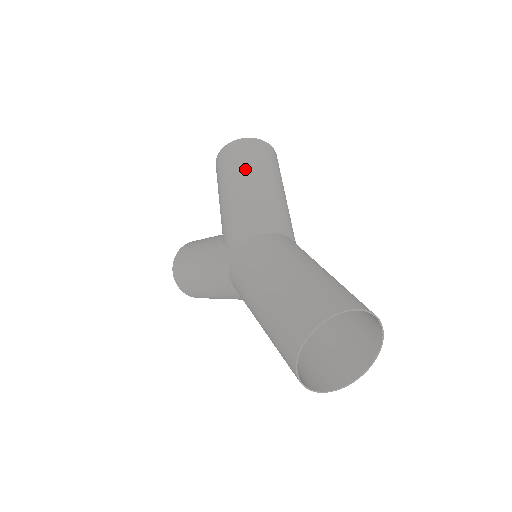
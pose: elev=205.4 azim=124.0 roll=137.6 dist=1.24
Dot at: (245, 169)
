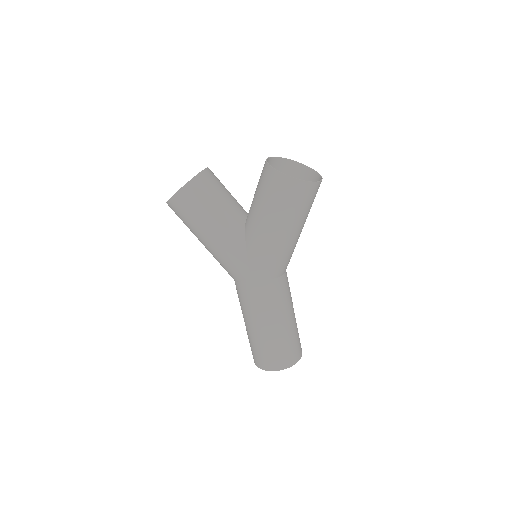
Dot at: (297, 219)
